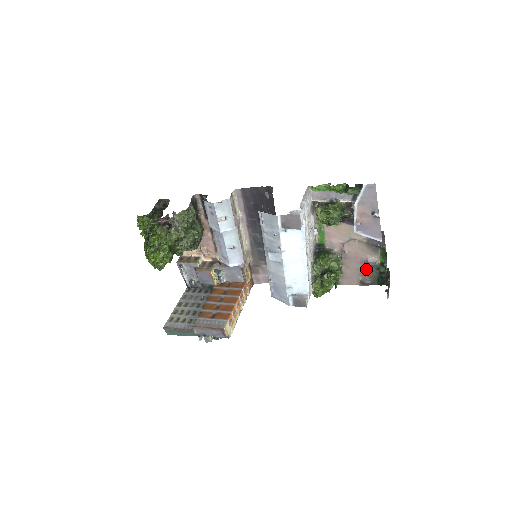
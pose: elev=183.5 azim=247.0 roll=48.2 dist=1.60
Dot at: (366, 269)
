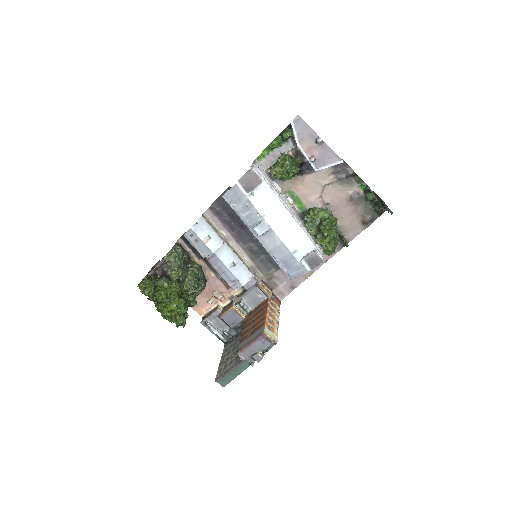
Dot at: (358, 208)
